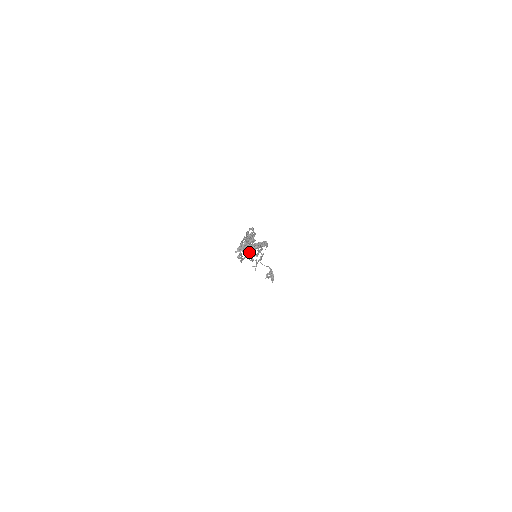
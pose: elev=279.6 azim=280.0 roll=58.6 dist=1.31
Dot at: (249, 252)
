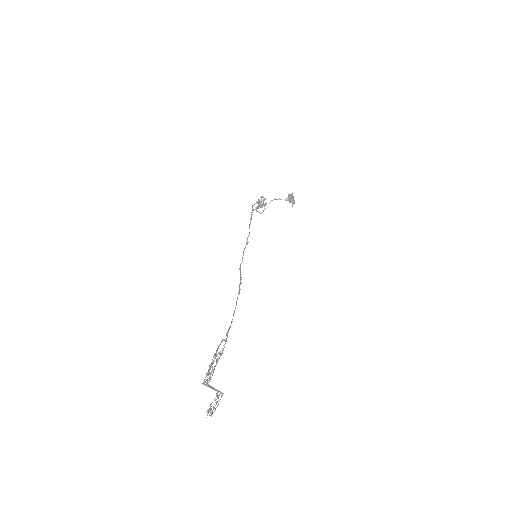
Dot at: (237, 298)
